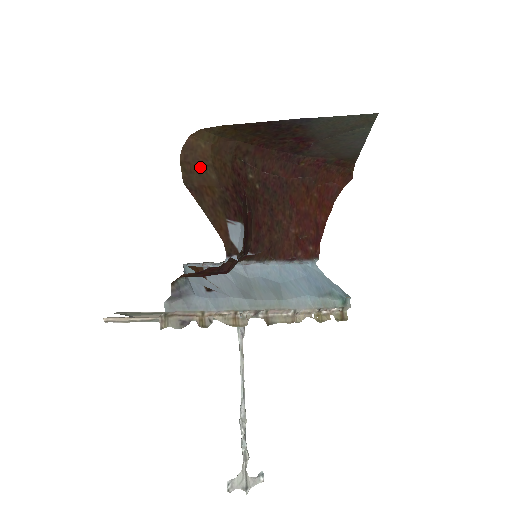
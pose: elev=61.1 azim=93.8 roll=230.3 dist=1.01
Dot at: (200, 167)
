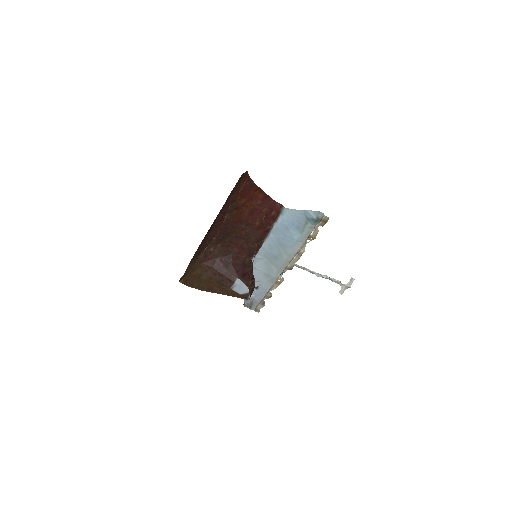
Dot at: (197, 280)
